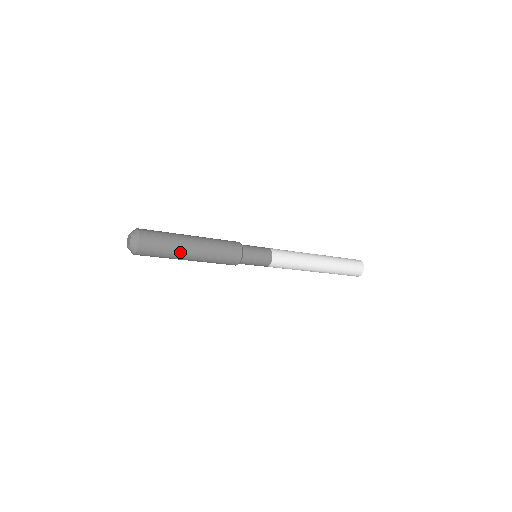
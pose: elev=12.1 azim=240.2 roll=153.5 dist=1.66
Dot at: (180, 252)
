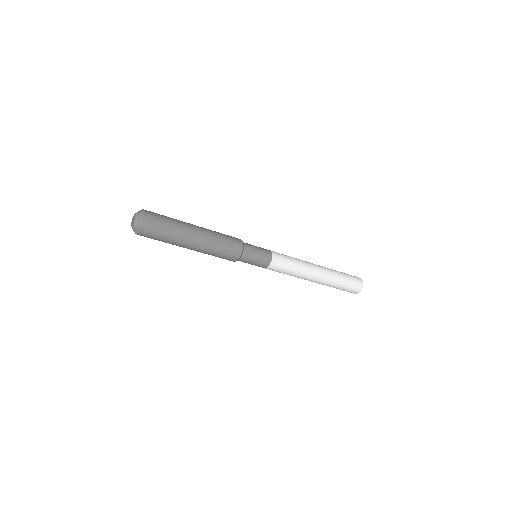
Dot at: (179, 242)
